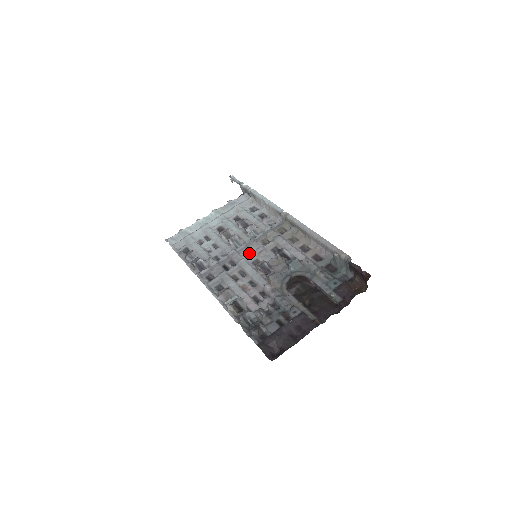
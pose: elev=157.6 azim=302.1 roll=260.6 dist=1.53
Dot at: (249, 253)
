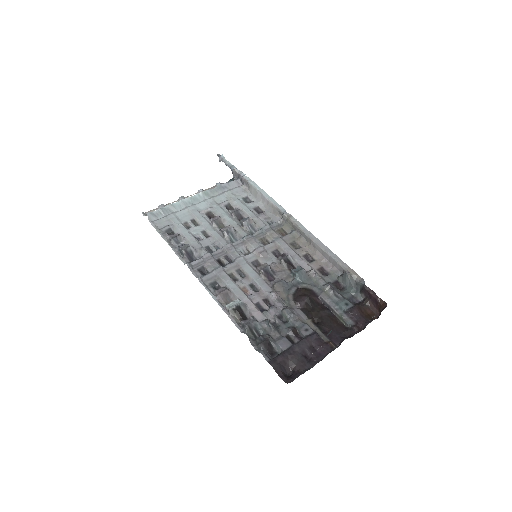
Dot at: (246, 250)
